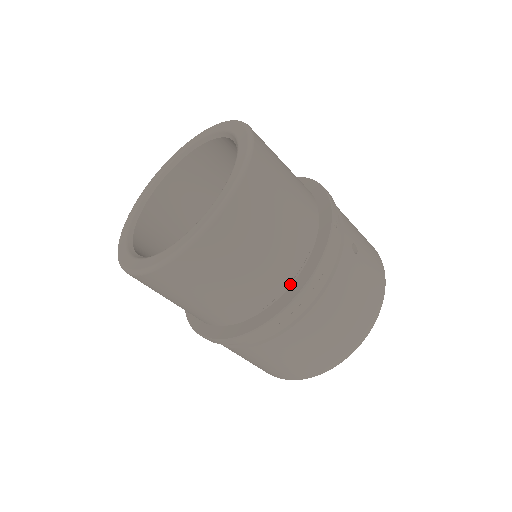
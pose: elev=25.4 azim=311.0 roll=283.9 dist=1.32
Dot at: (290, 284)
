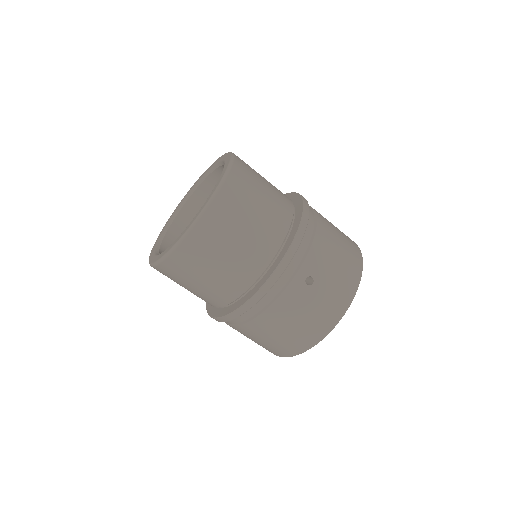
Dot at: (241, 297)
